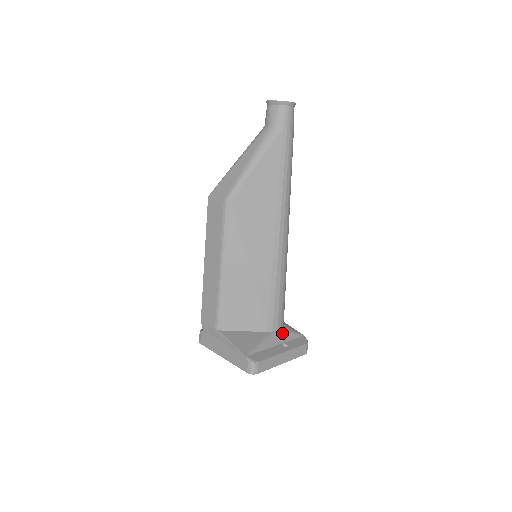
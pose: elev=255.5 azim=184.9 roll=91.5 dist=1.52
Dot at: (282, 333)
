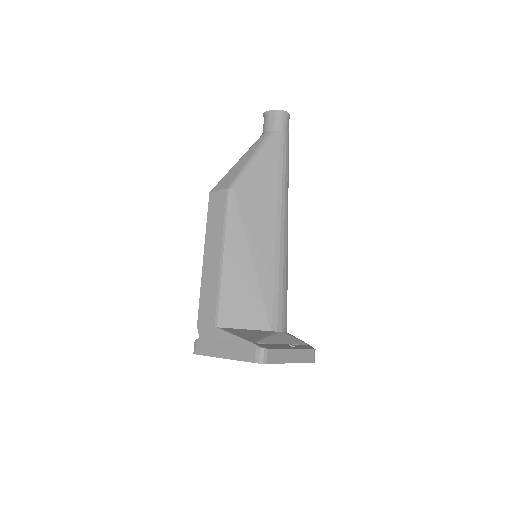
Dot at: (287, 336)
